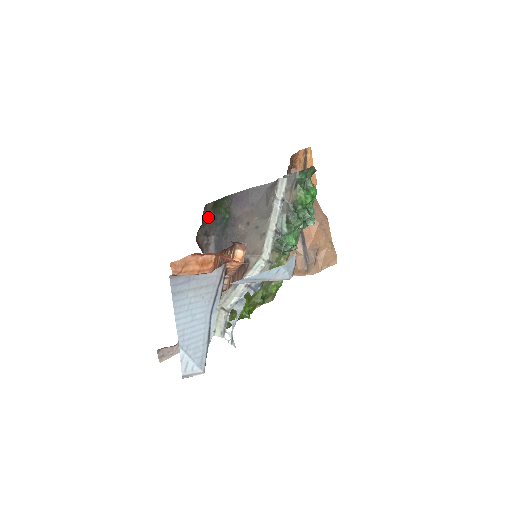
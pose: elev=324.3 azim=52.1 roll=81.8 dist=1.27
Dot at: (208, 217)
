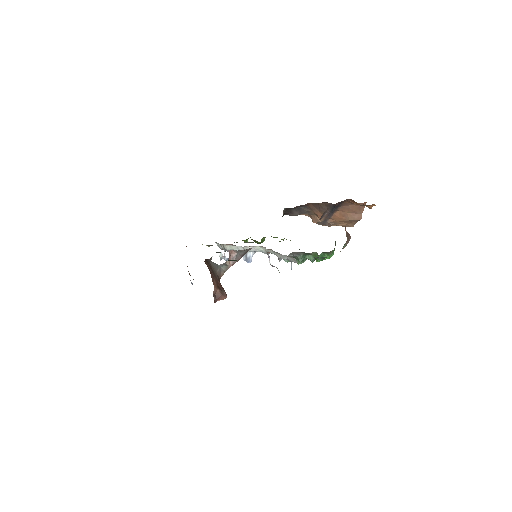
Dot at: occluded
